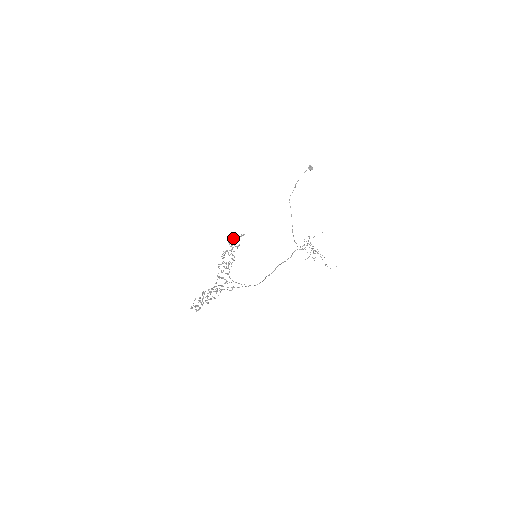
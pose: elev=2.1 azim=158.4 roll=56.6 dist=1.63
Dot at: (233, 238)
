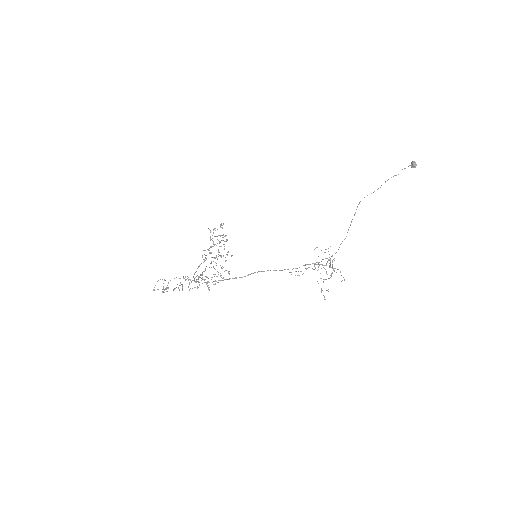
Dot at: occluded
